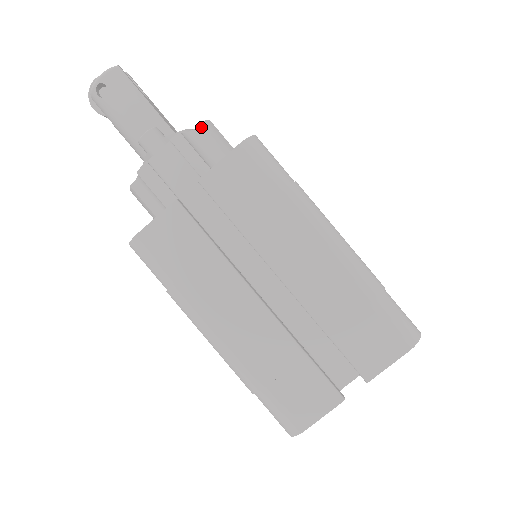
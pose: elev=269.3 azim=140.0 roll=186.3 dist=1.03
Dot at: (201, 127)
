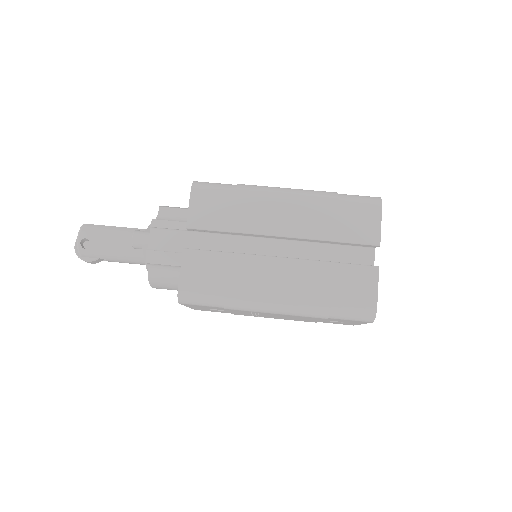
Dot at: (160, 211)
